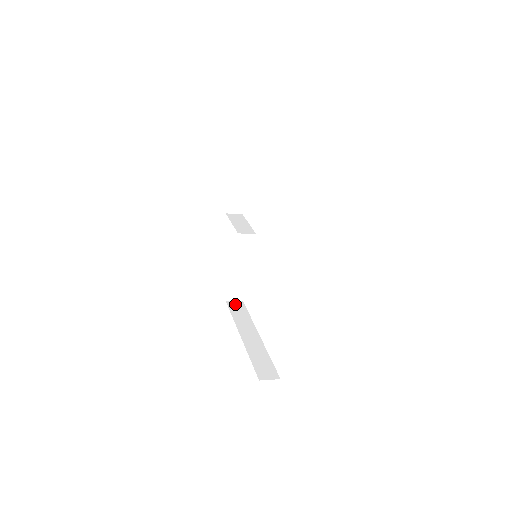
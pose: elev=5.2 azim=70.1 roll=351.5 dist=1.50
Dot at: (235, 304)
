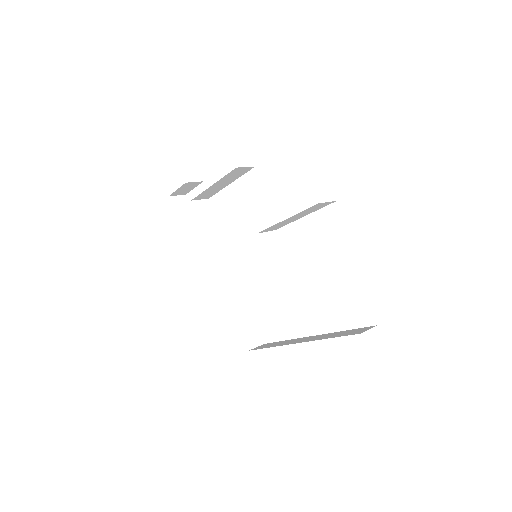
Dot at: (260, 346)
